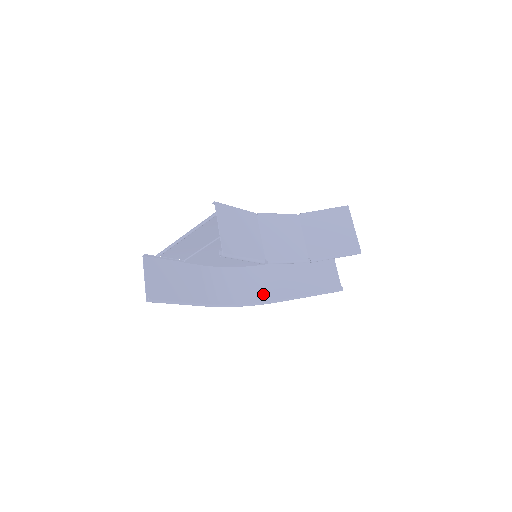
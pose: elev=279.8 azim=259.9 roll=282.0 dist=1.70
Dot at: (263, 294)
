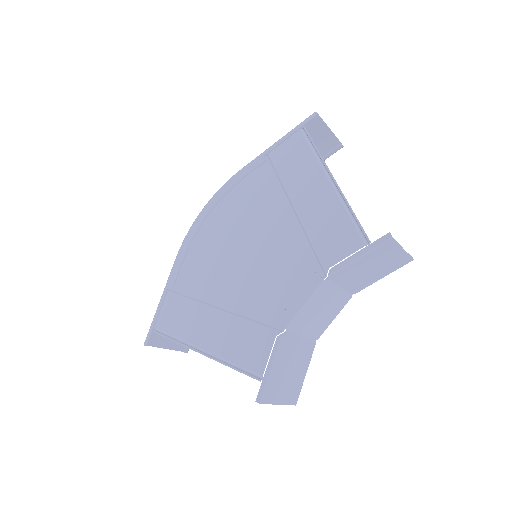
Dot at: occluded
